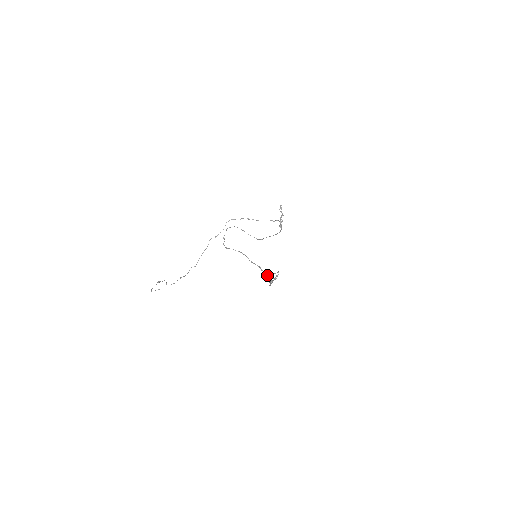
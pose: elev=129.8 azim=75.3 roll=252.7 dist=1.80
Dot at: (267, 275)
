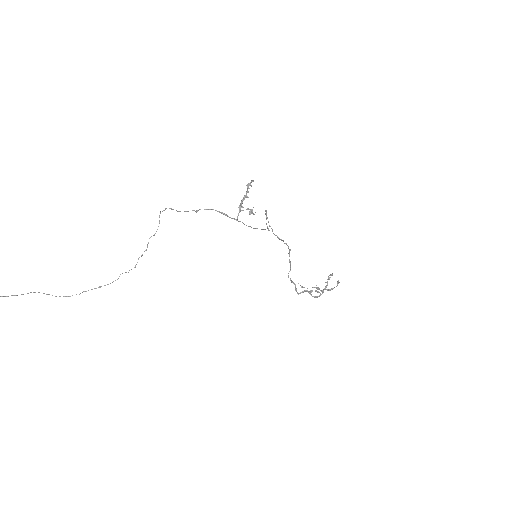
Dot at: (293, 283)
